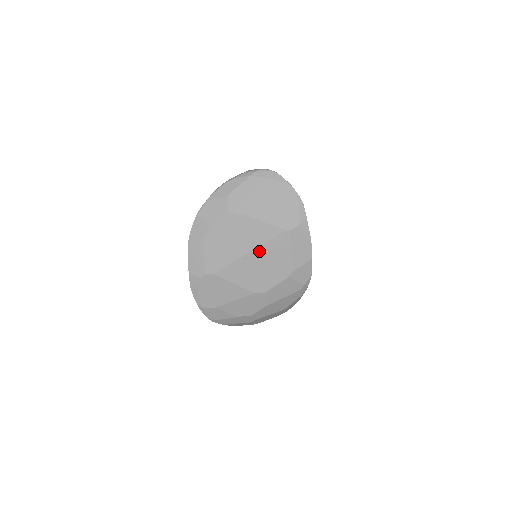
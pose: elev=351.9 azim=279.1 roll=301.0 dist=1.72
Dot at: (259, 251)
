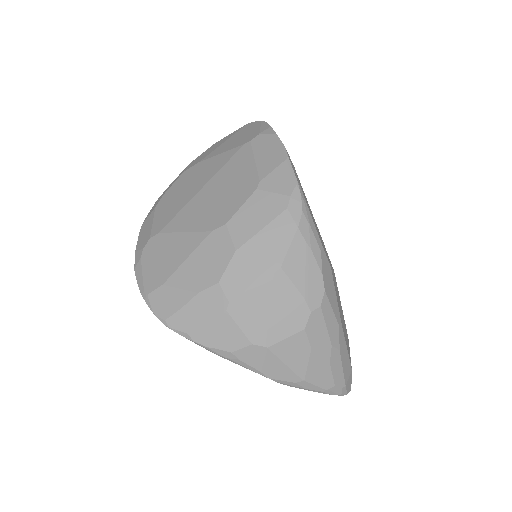
Dot at: (214, 180)
